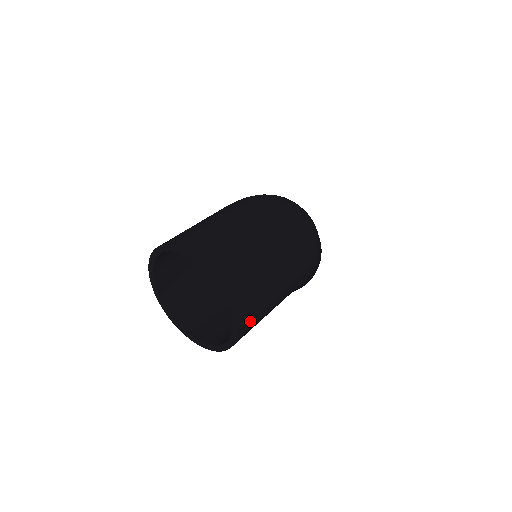
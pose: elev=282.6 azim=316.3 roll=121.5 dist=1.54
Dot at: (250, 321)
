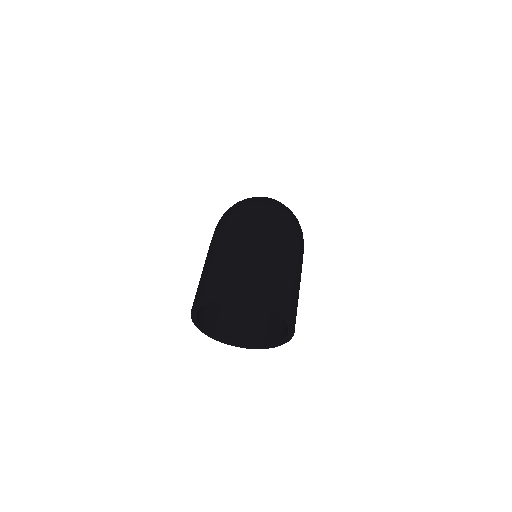
Dot at: (295, 310)
